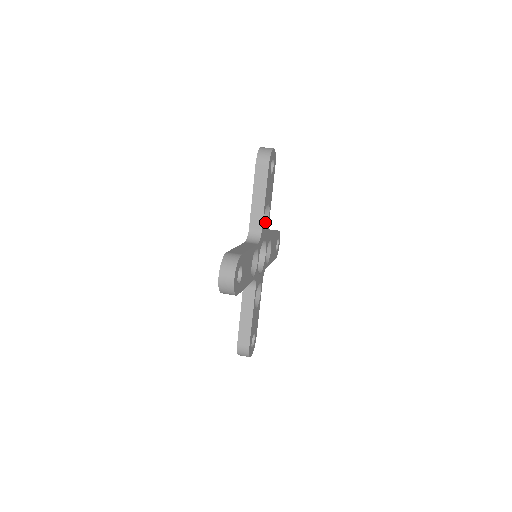
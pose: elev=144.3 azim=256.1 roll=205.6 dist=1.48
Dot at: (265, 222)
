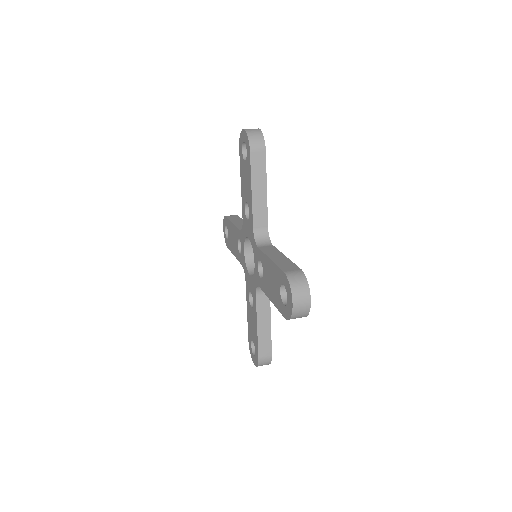
Dot at: occluded
